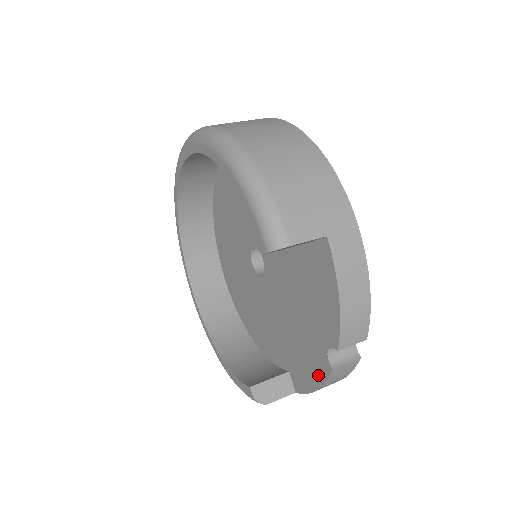
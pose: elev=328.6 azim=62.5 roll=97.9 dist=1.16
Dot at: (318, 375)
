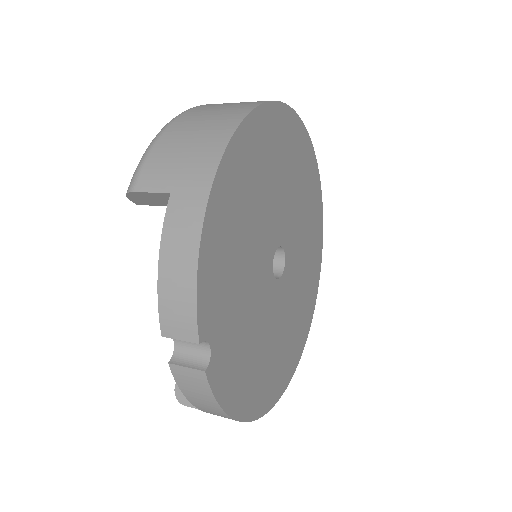
Dot at: occluded
